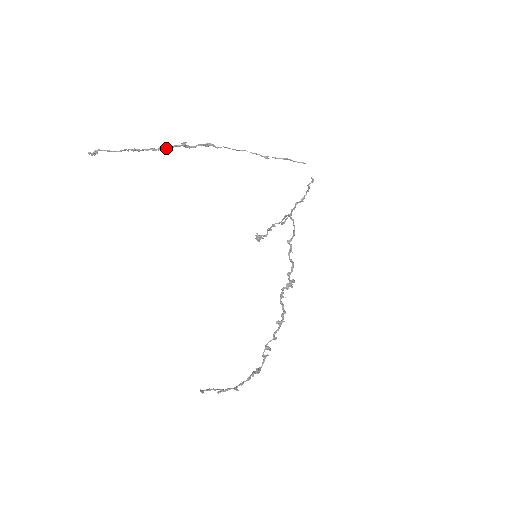
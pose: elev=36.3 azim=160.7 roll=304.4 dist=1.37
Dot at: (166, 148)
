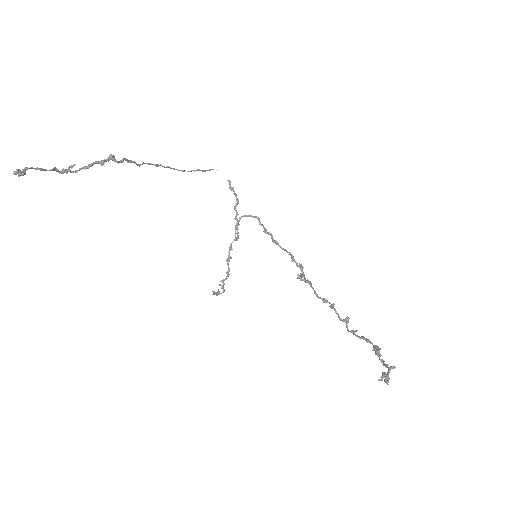
Dot at: (98, 161)
